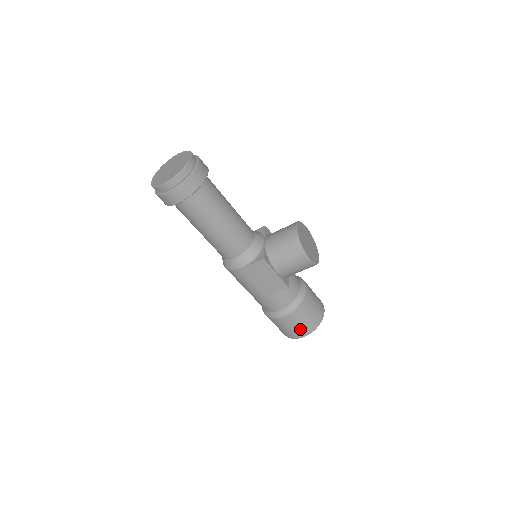
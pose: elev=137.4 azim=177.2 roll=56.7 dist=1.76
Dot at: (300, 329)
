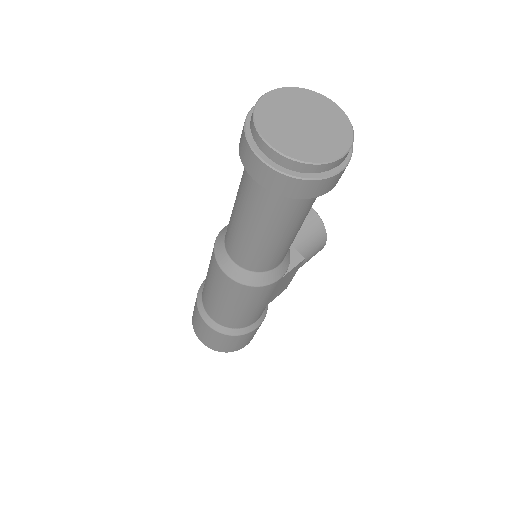
Dot at: occluded
